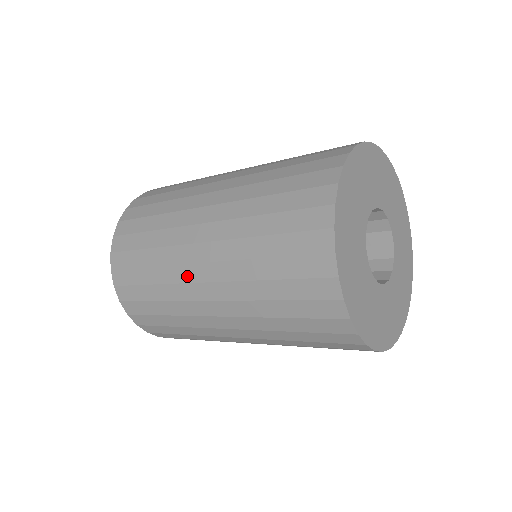
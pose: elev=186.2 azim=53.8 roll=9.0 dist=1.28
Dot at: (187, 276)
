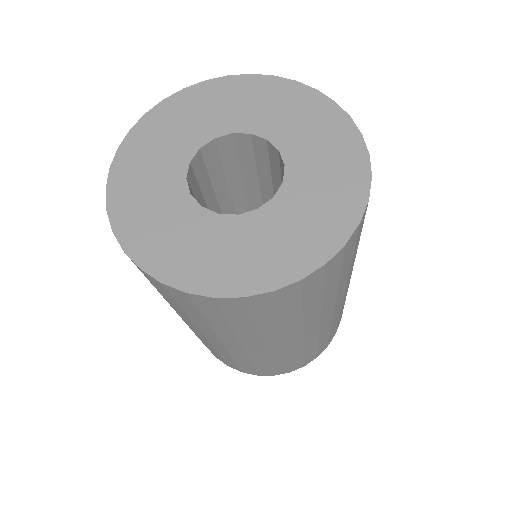
Dot at: occluded
